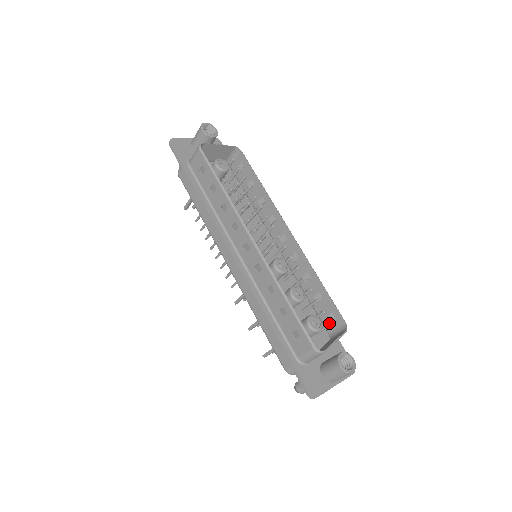
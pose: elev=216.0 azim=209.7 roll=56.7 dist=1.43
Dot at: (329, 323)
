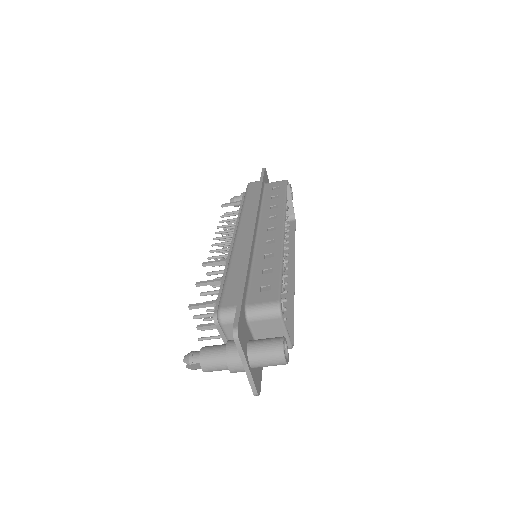
Dot at: occluded
